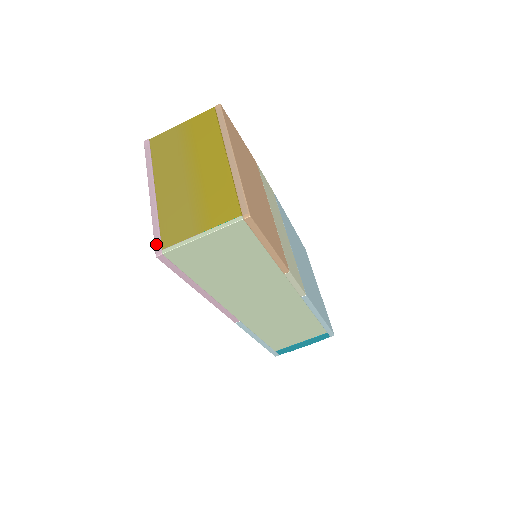
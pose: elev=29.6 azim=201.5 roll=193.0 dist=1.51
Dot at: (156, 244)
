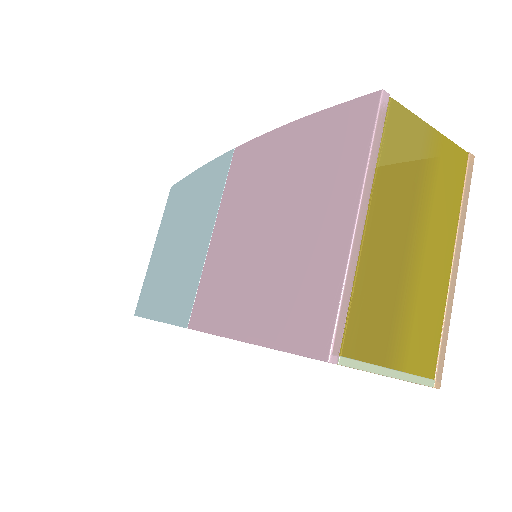
Dot at: (337, 337)
